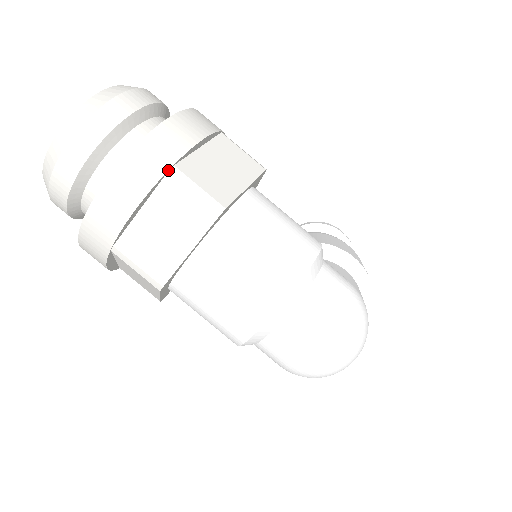
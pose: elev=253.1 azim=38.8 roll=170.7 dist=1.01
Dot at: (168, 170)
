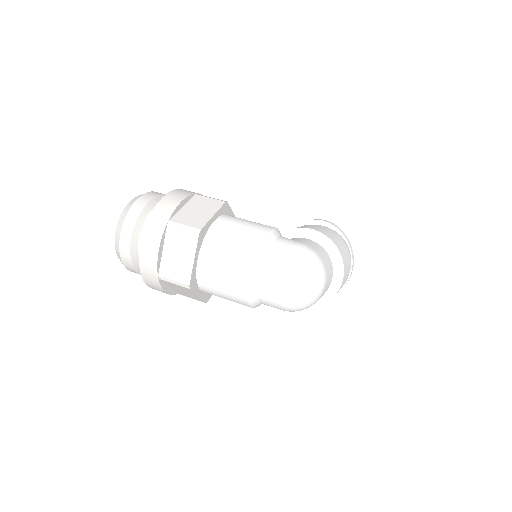
Dot at: (167, 224)
